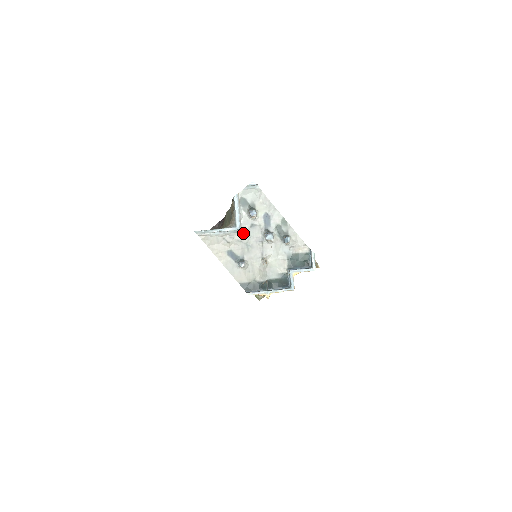
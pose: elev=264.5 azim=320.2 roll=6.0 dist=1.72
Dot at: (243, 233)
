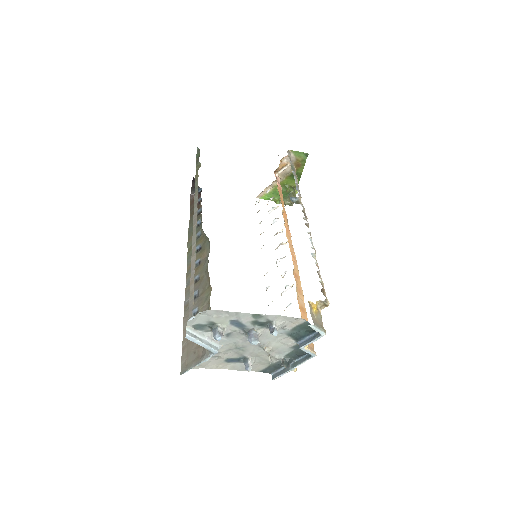
Dot at: (225, 345)
